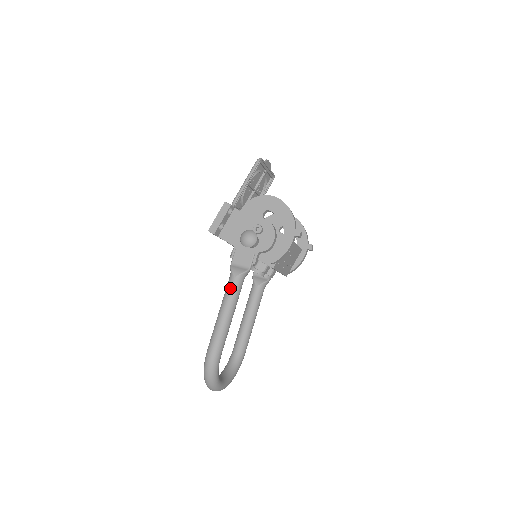
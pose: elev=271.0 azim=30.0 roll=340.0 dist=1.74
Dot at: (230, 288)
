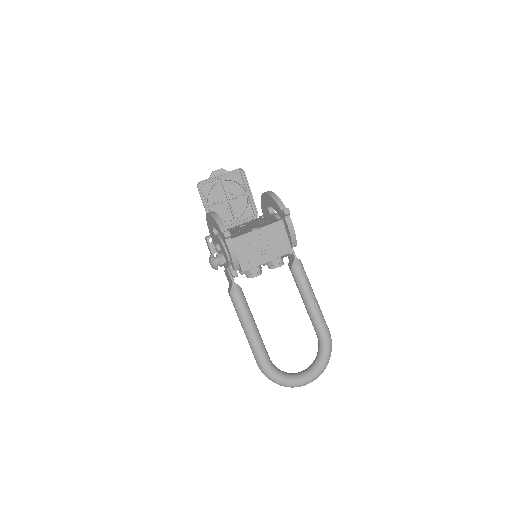
Dot at: (234, 307)
